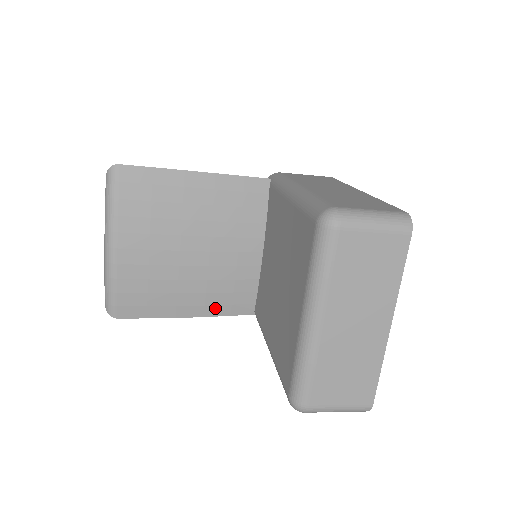
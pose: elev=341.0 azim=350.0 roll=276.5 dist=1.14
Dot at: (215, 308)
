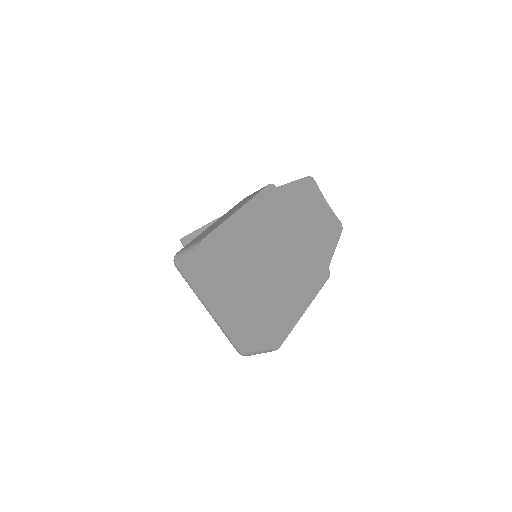
Dot at: occluded
